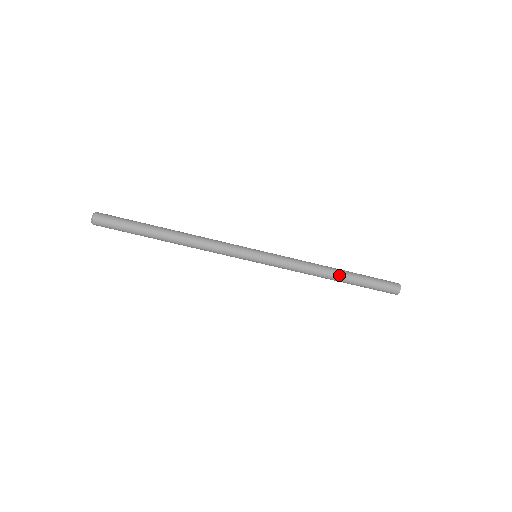
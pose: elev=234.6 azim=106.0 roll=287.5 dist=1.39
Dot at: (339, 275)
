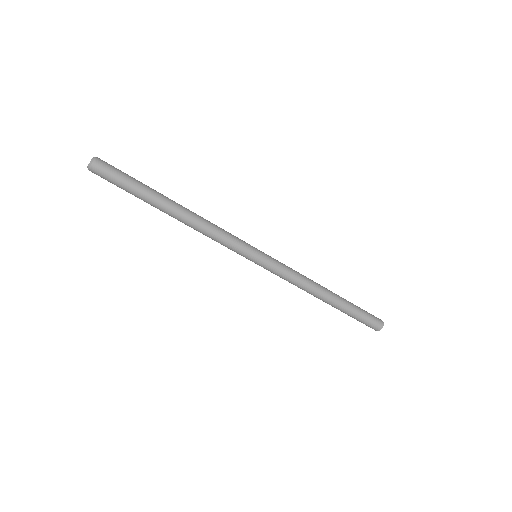
Dot at: (333, 293)
